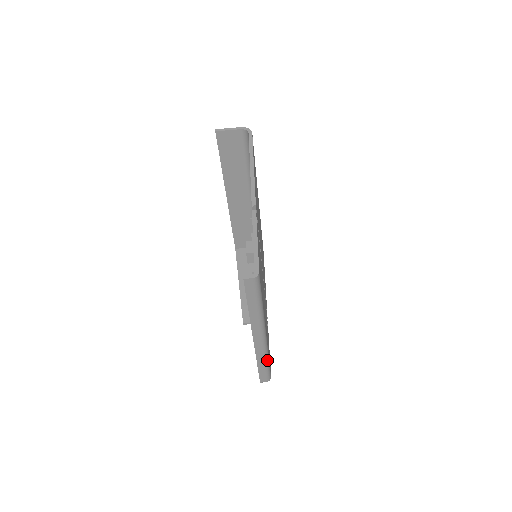
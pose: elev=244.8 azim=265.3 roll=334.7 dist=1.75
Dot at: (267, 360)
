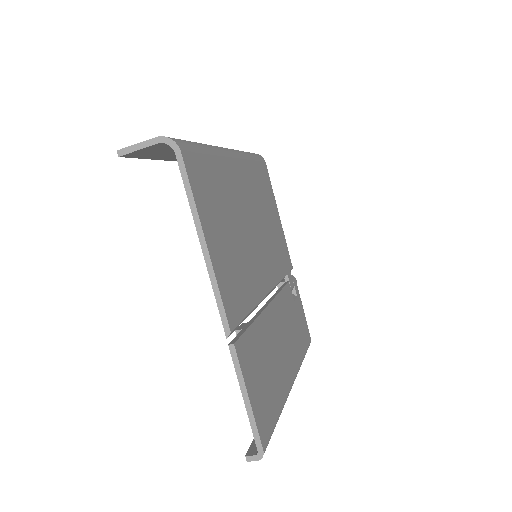
Dot at: occluded
